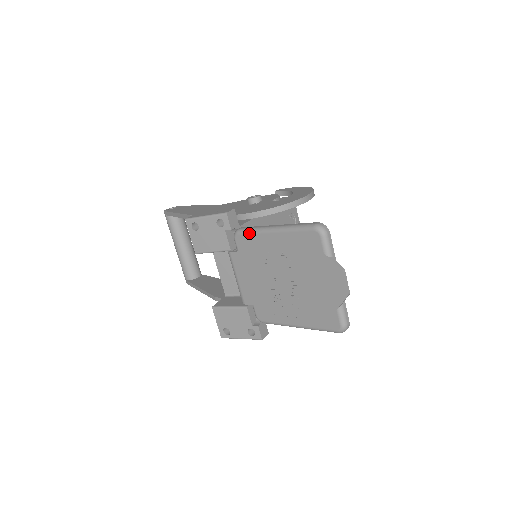
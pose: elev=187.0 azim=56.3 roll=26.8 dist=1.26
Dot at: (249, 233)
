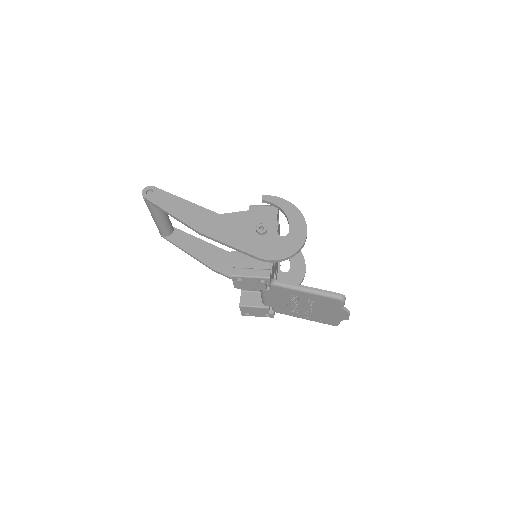
Dot at: (286, 288)
